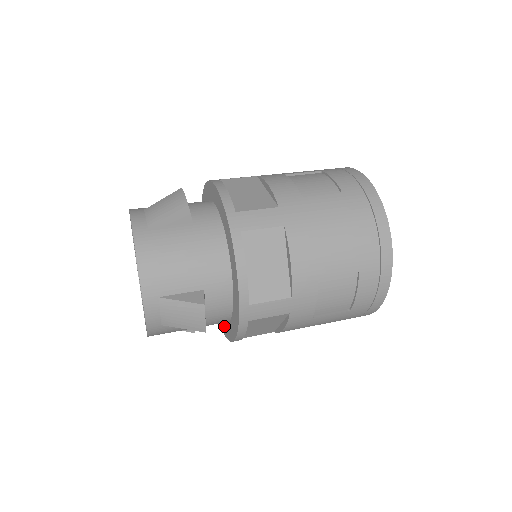
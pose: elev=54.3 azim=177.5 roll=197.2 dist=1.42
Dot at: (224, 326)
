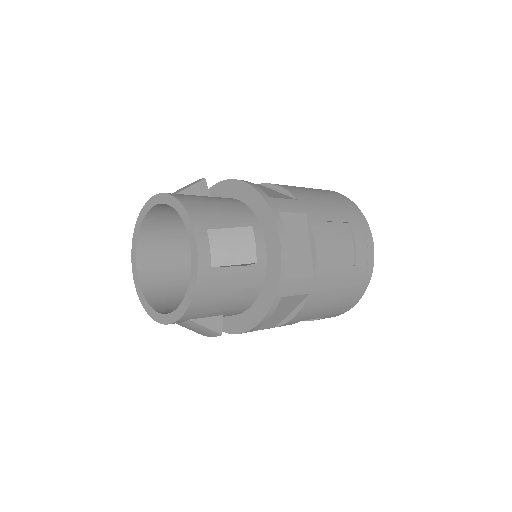
Dot at: occluded
